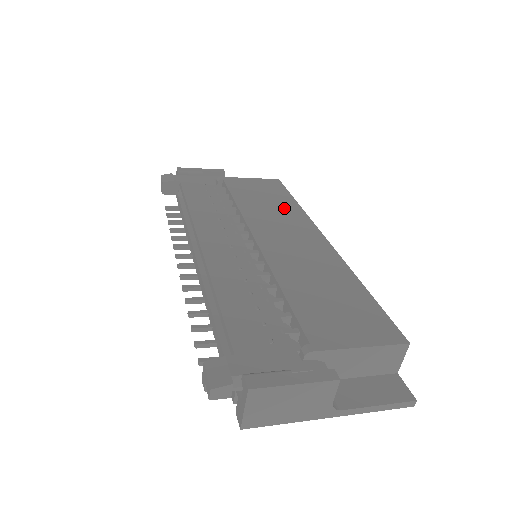
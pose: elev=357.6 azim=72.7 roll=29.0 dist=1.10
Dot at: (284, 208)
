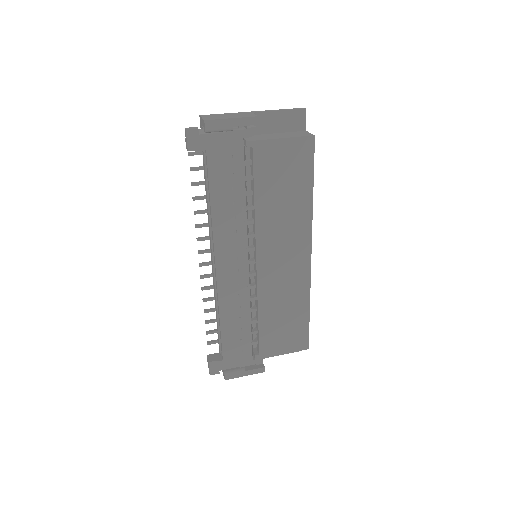
Dot at: (296, 209)
